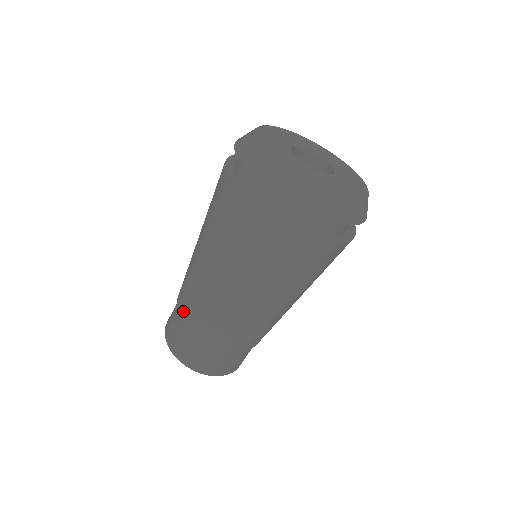
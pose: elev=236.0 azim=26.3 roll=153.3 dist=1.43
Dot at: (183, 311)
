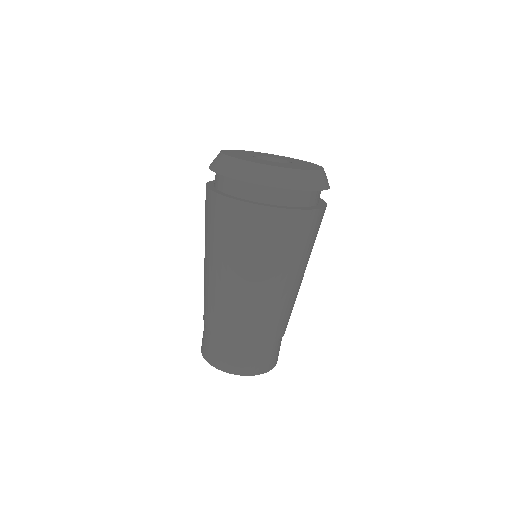
Dot at: (216, 326)
